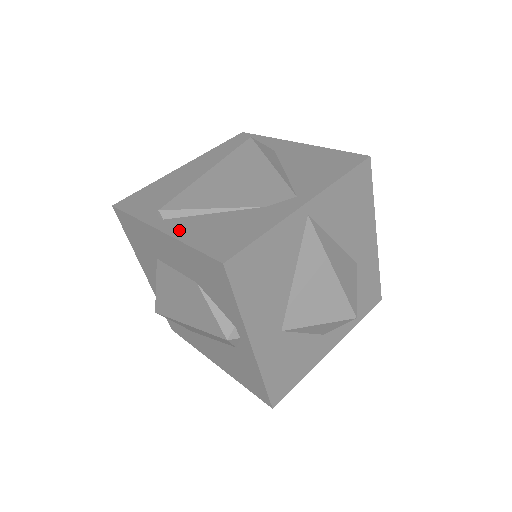
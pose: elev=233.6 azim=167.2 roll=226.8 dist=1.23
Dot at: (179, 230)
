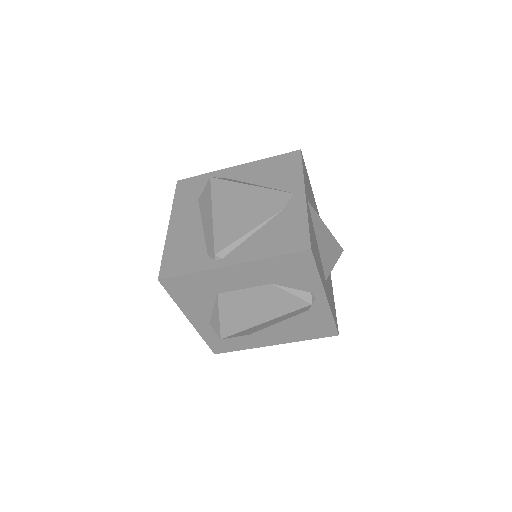
Dot at: (247, 255)
